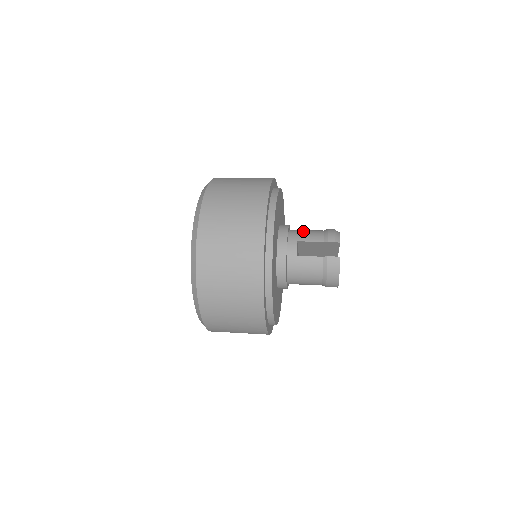
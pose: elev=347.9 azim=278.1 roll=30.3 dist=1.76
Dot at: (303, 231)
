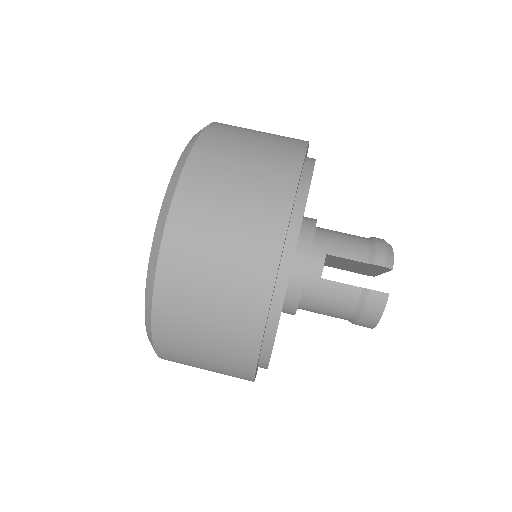
Dot at: (337, 236)
